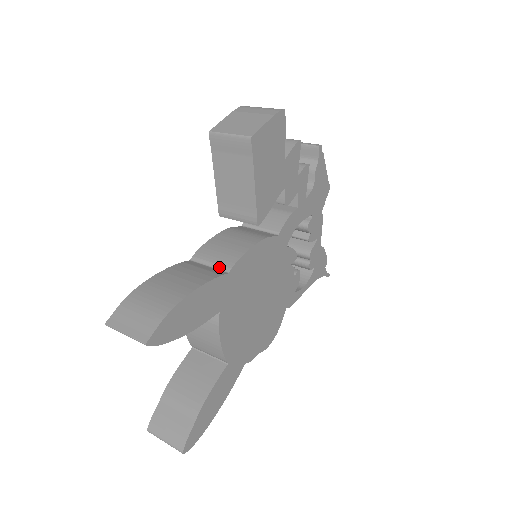
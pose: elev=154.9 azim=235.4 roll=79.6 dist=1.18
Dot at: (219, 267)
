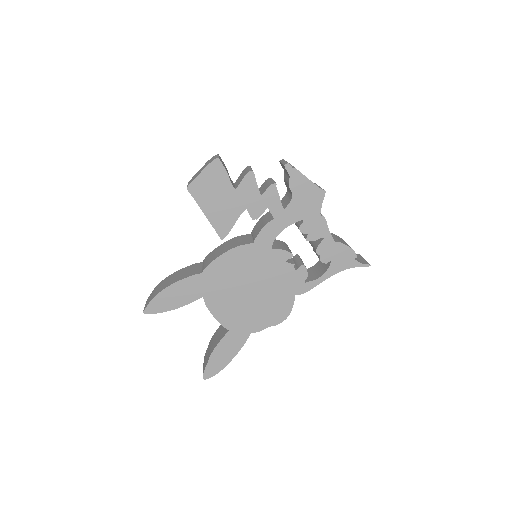
Dot at: (203, 268)
